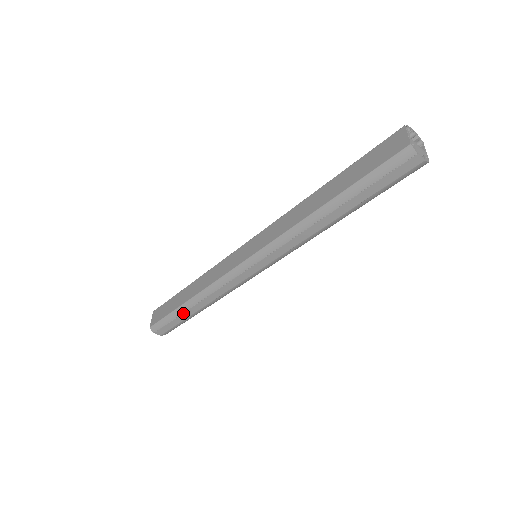
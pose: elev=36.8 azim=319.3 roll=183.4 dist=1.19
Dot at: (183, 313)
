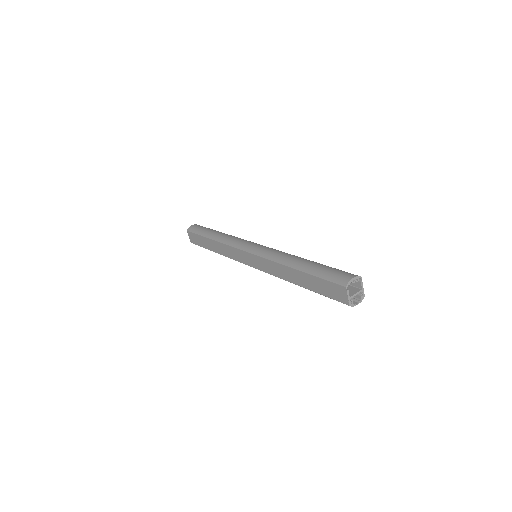
Dot at: occluded
